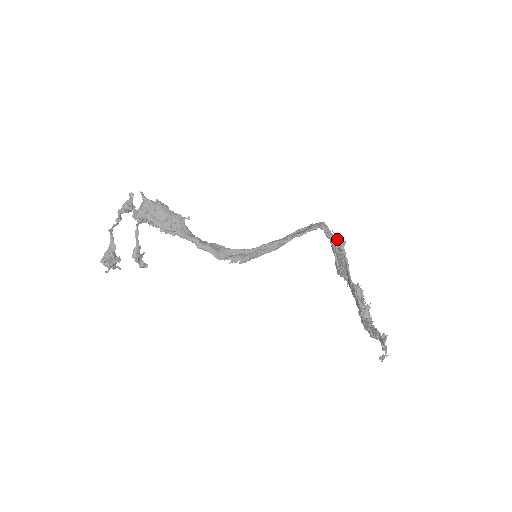
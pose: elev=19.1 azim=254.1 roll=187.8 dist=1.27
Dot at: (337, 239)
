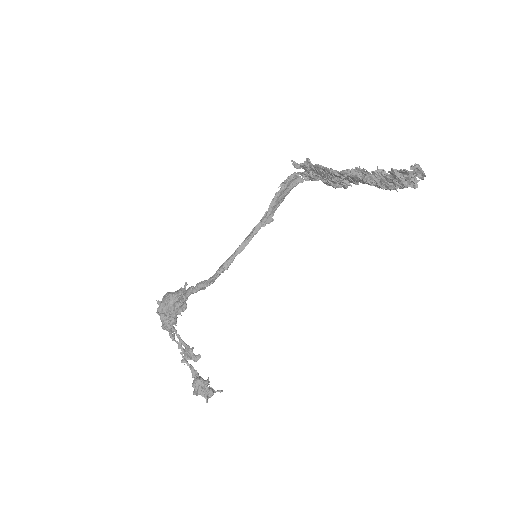
Dot at: (302, 166)
